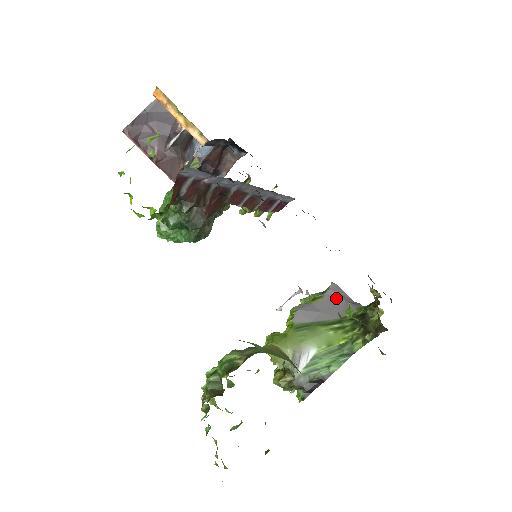
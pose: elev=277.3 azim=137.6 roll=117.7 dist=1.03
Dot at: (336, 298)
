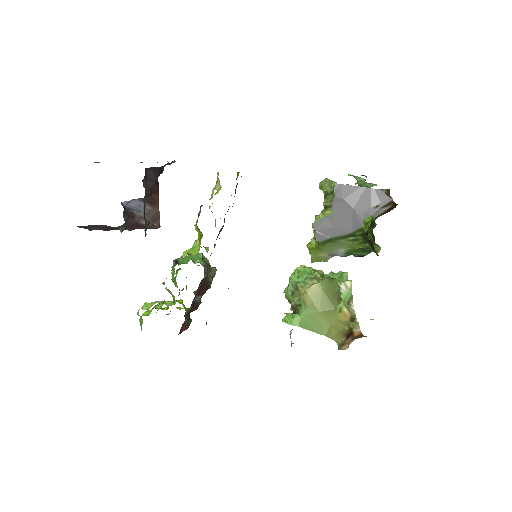
Dot at: (343, 206)
